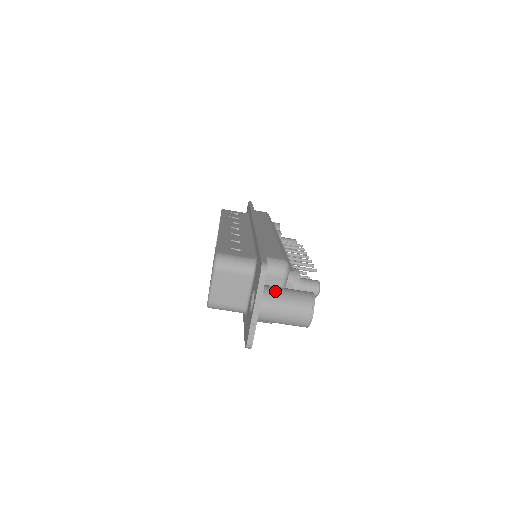
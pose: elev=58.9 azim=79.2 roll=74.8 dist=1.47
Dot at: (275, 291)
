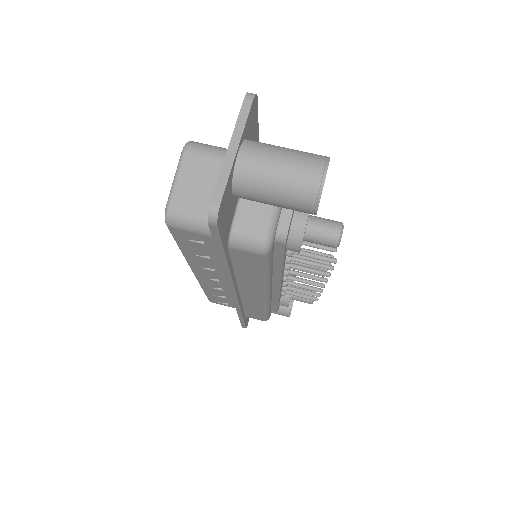
Dot at: (267, 144)
